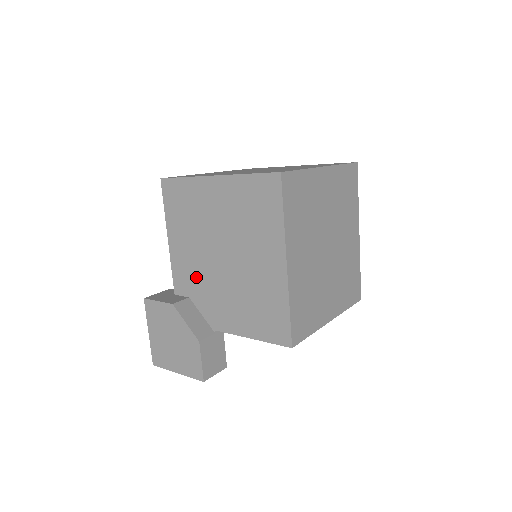
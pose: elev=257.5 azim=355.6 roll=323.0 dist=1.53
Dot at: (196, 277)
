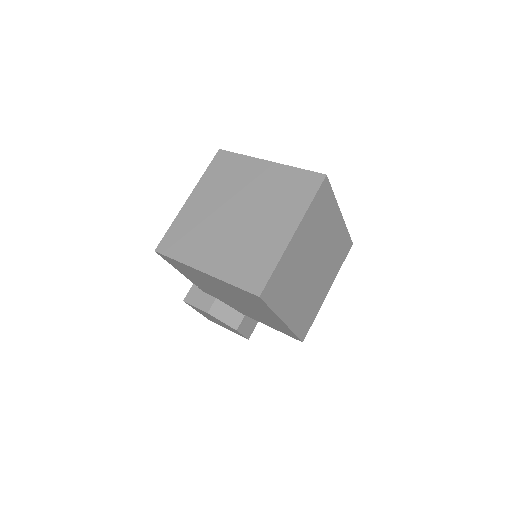
Dot at: (216, 295)
